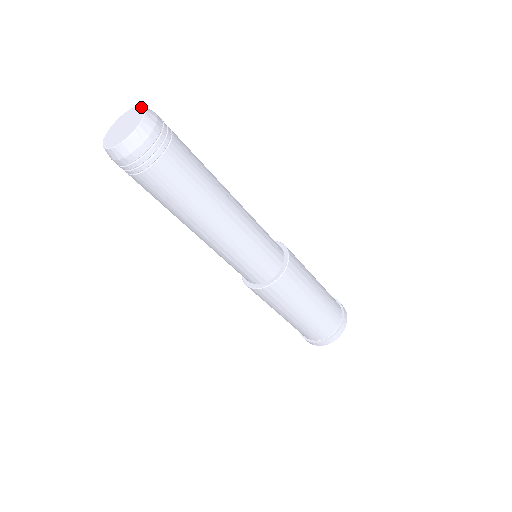
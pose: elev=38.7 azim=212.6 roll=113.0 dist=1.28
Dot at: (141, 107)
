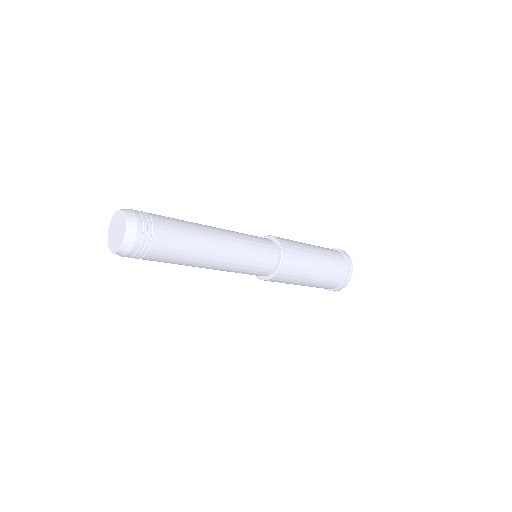
Dot at: (124, 218)
